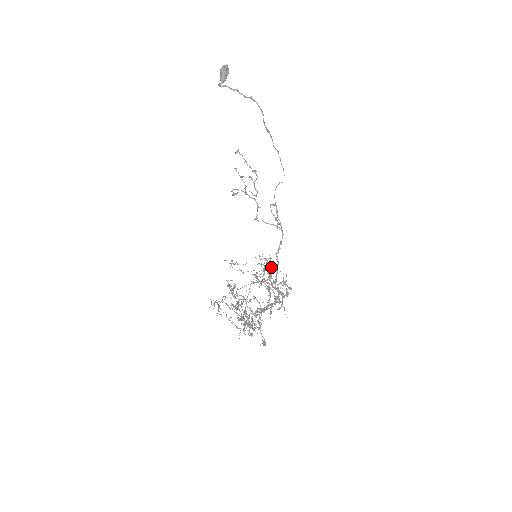
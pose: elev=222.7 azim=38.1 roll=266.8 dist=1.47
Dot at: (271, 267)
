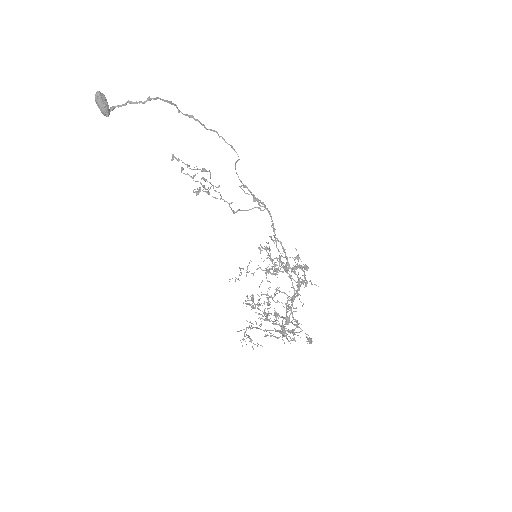
Dot at: occluded
